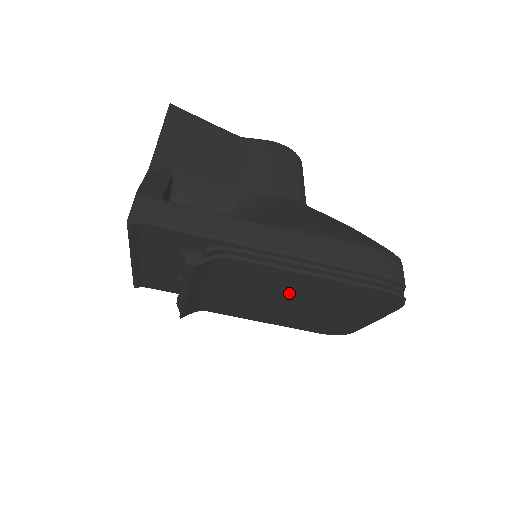
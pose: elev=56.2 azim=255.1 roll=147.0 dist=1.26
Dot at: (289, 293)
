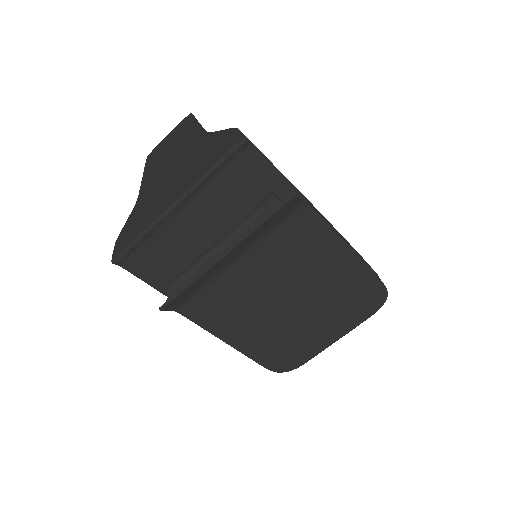
Dot at: (307, 279)
